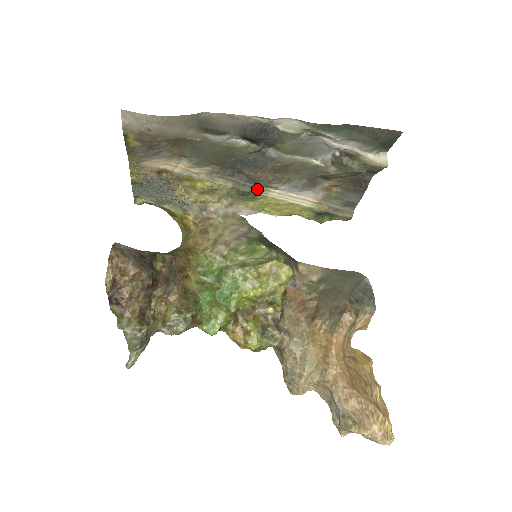
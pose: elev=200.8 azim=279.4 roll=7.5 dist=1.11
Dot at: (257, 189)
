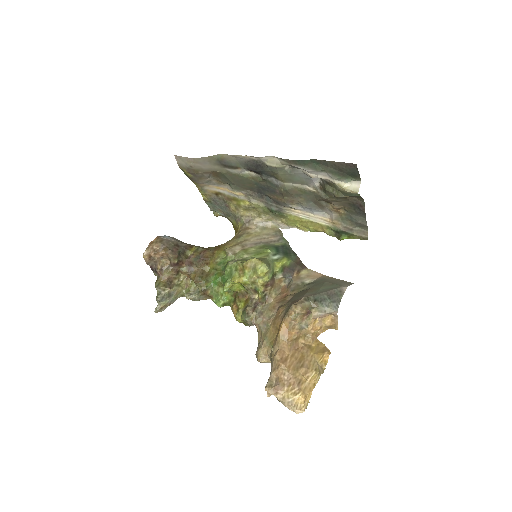
Dot at: (281, 208)
